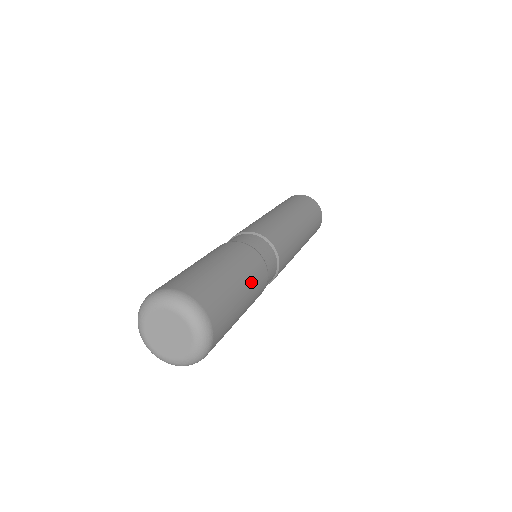
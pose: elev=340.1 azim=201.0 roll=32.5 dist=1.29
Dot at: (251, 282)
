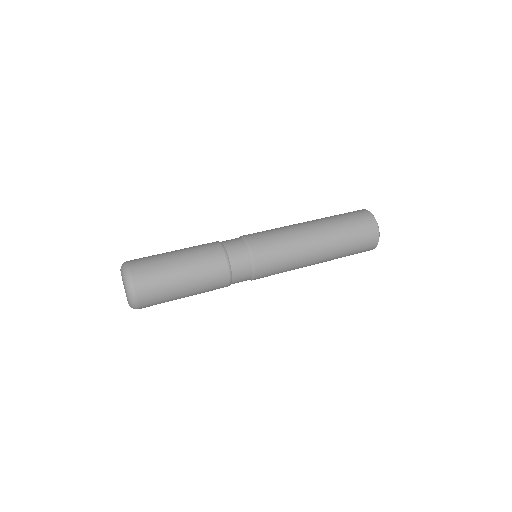
Dot at: (200, 281)
